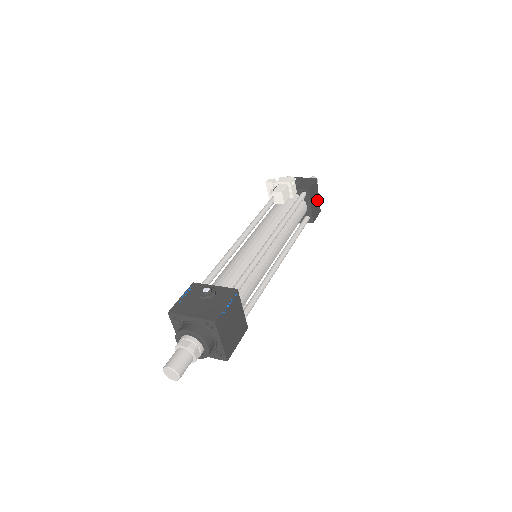
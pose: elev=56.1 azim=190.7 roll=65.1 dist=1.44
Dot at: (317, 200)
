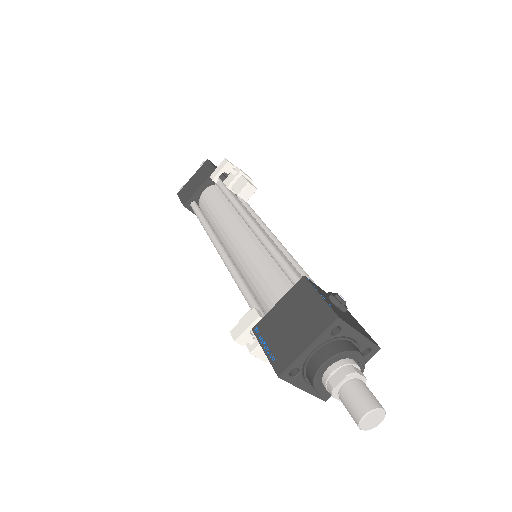
Dot at: occluded
